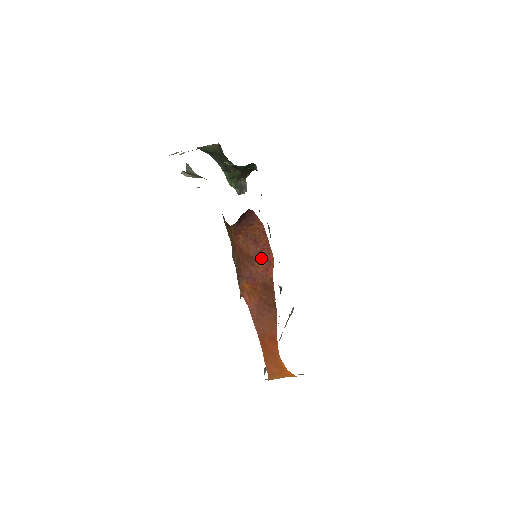
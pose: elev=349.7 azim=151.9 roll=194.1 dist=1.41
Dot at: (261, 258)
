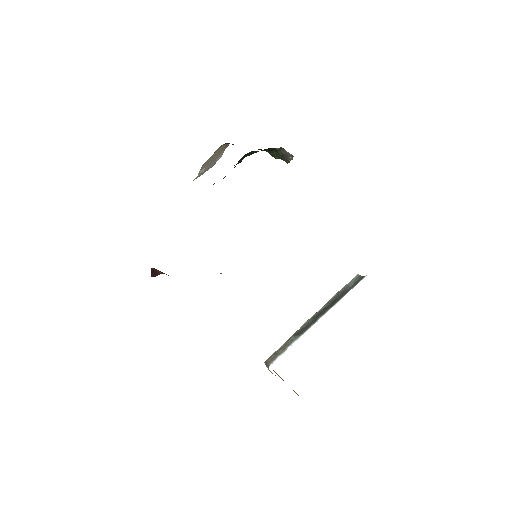
Dot at: occluded
